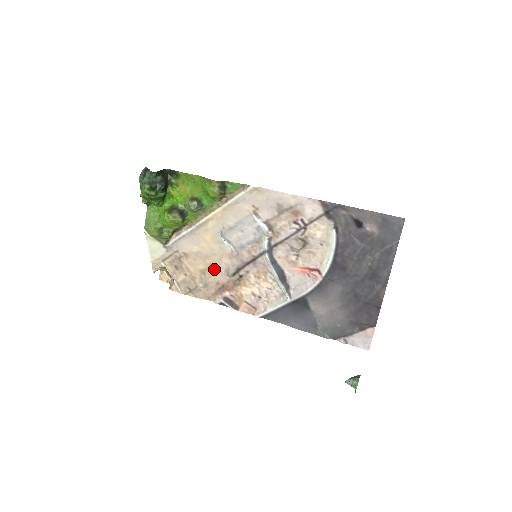
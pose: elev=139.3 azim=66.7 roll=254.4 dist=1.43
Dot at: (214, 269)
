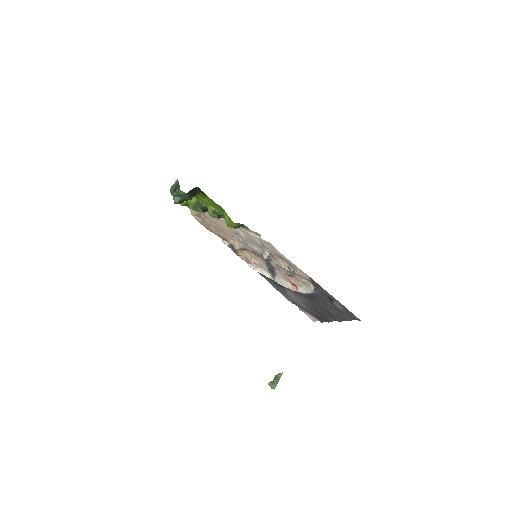
Dot at: (225, 234)
